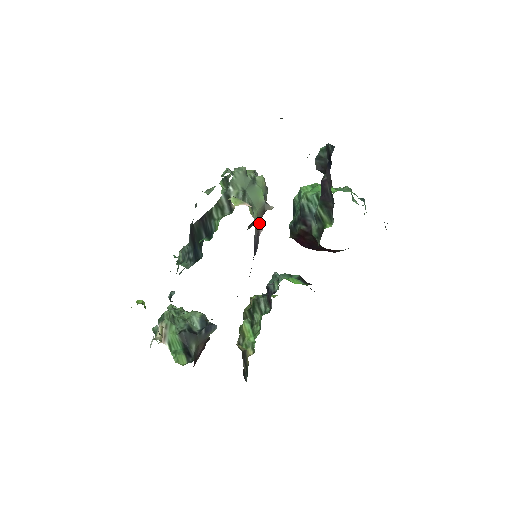
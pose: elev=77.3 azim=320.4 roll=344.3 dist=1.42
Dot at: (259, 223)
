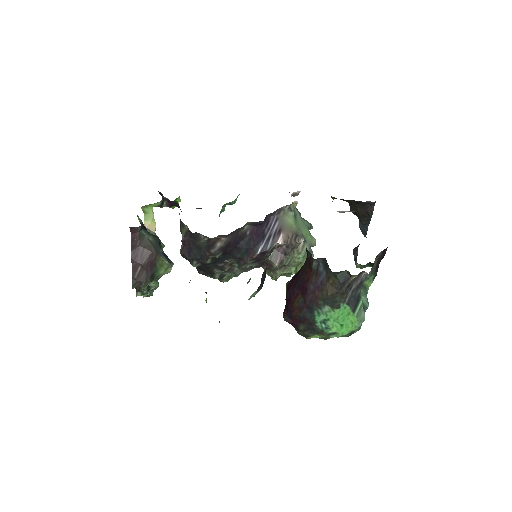
Dot at: (286, 233)
